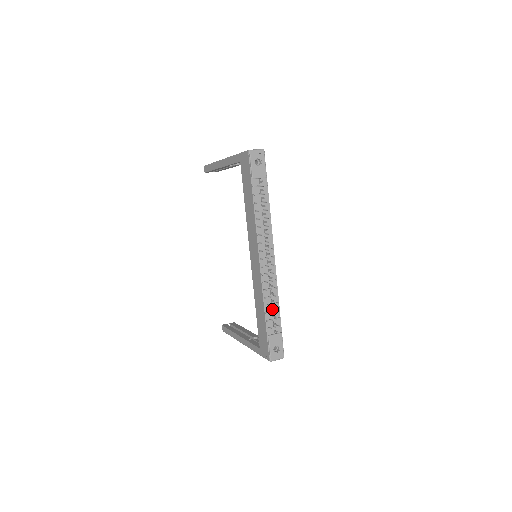
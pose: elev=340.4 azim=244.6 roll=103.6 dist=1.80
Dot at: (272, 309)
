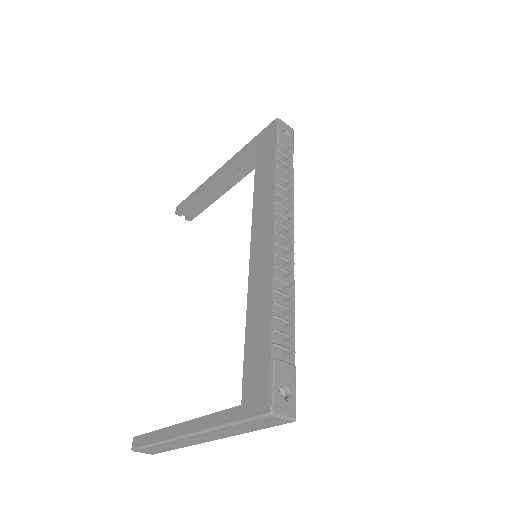
Dot at: (283, 316)
